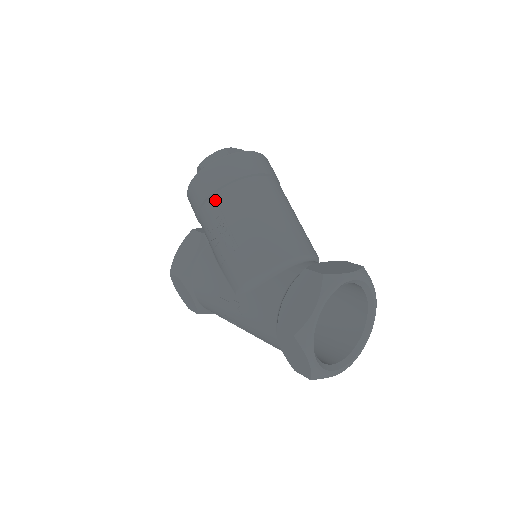
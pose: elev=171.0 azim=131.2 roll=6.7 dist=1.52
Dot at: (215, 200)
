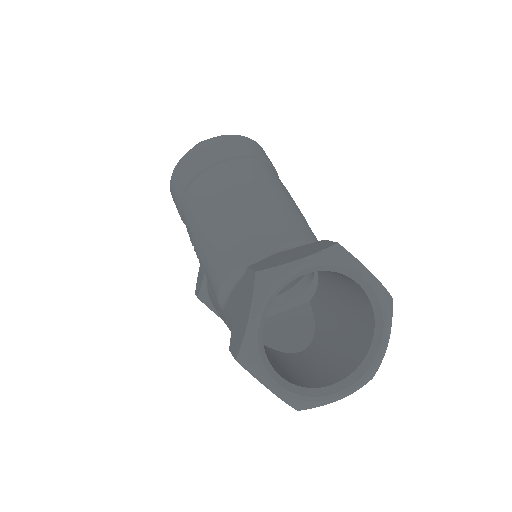
Dot at: (184, 207)
